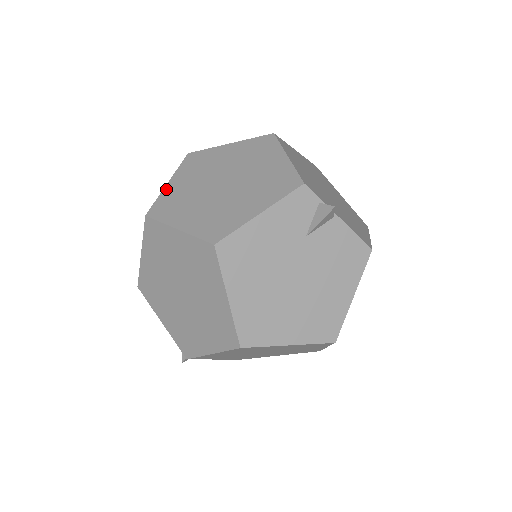
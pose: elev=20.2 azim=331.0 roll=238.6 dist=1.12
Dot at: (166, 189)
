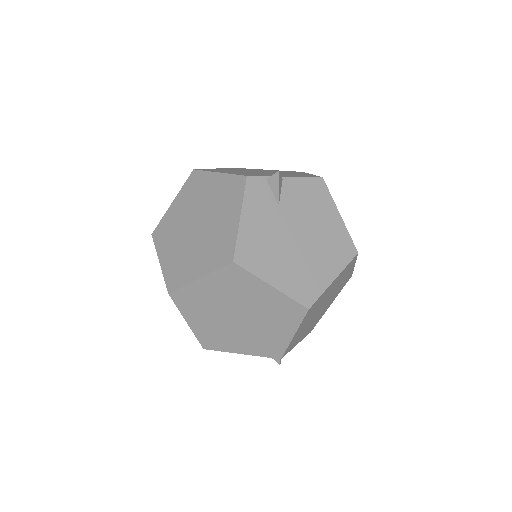
Dot at: (163, 267)
